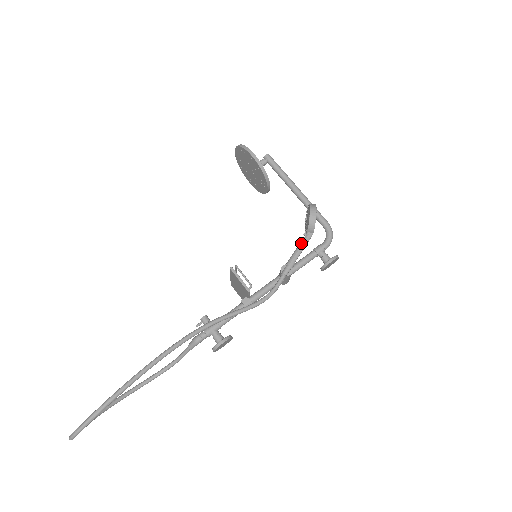
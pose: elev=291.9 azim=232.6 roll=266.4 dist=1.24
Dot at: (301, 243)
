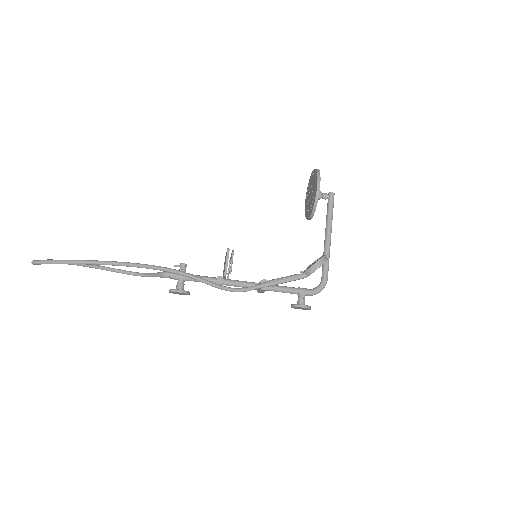
Dot at: (293, 276)
